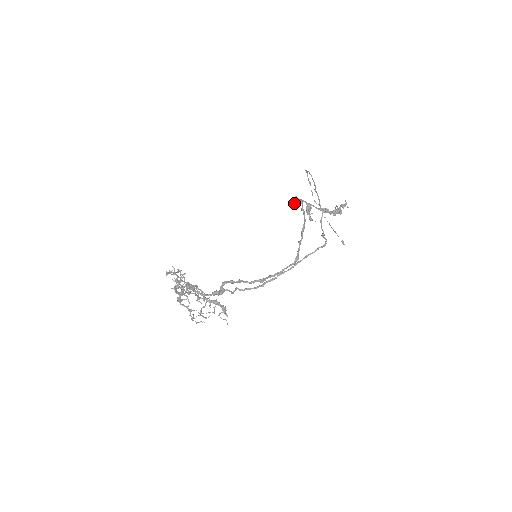
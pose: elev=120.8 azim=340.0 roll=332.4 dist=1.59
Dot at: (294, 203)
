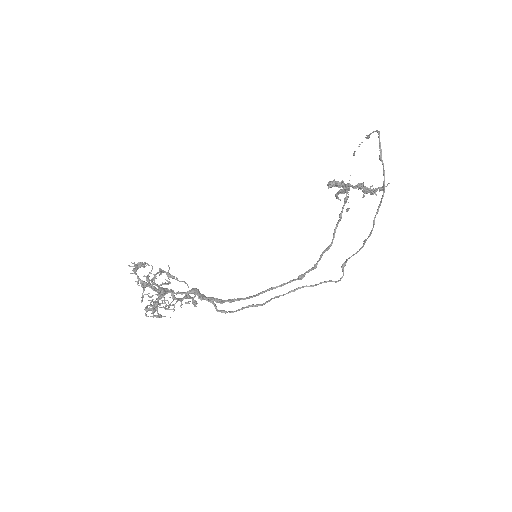
Dot at: (334, 186)
